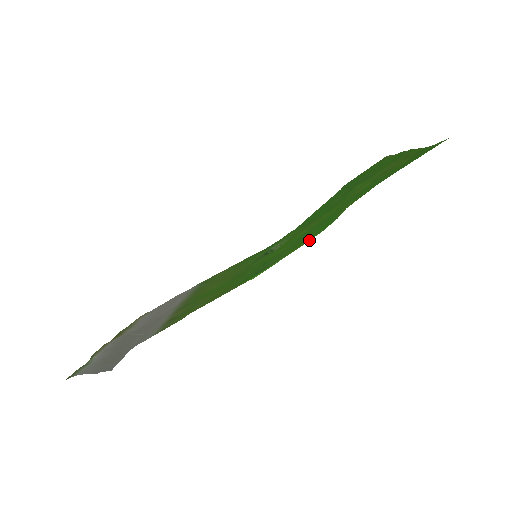
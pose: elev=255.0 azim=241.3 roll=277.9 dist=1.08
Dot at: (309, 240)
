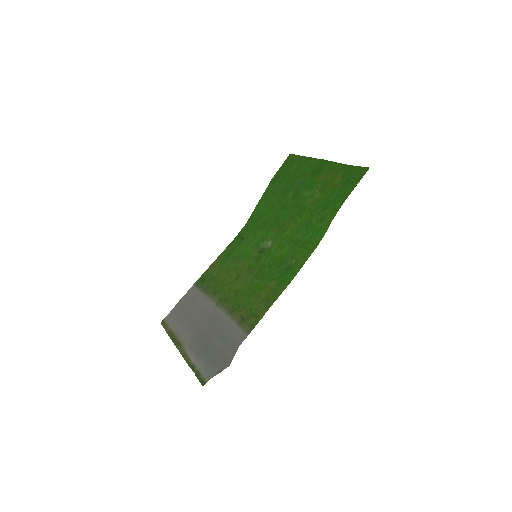
Dot at: occluded
